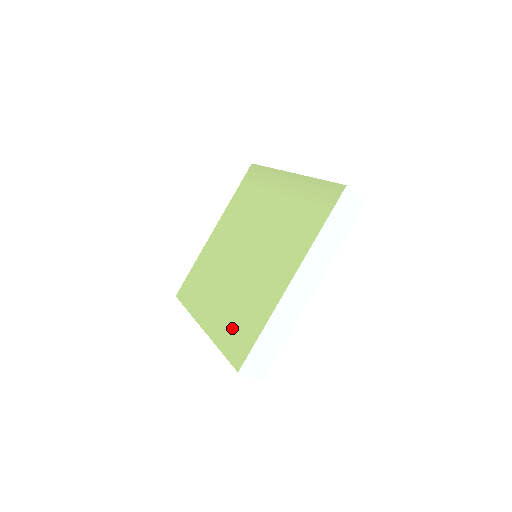
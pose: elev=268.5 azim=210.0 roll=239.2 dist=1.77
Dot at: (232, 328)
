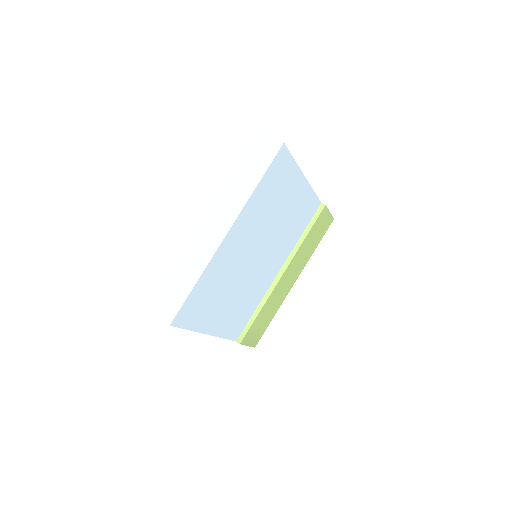
Dot at: occluded
